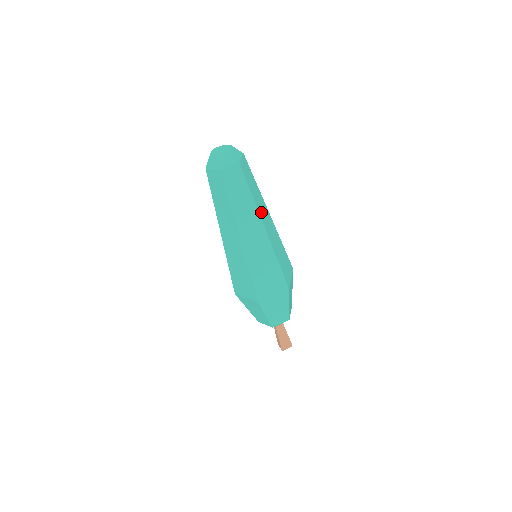
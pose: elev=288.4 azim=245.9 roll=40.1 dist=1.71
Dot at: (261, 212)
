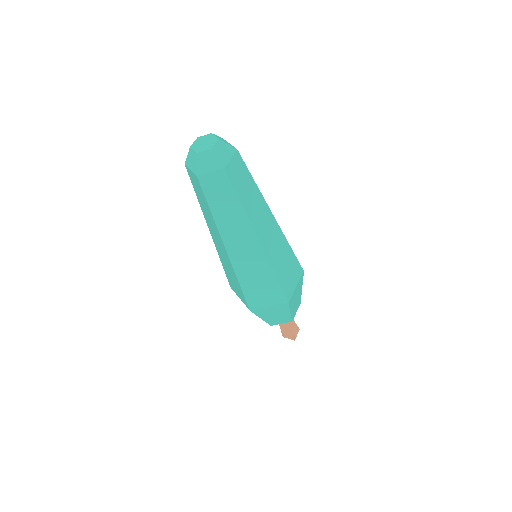
Dot at: occluded
